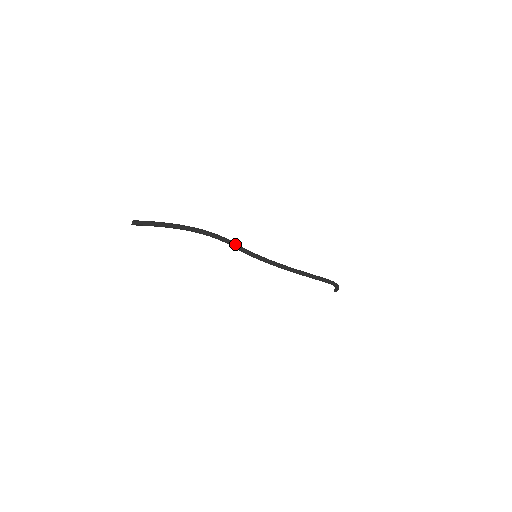
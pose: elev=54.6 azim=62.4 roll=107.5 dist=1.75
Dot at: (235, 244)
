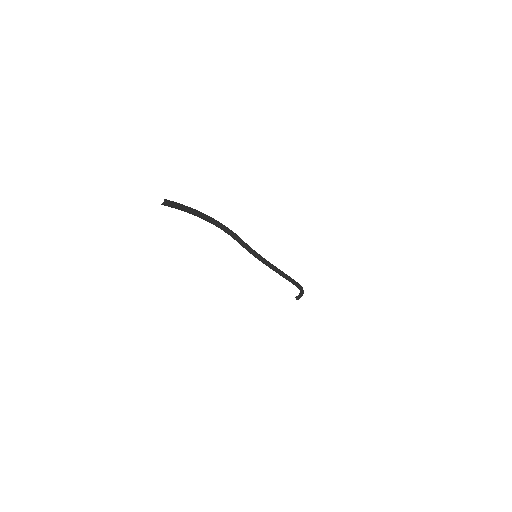
Dot at: occluded
